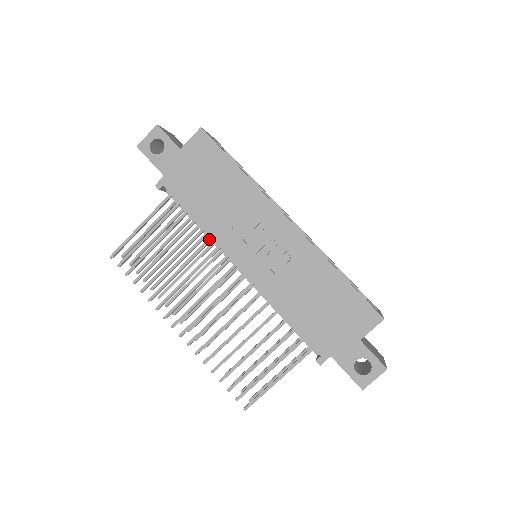
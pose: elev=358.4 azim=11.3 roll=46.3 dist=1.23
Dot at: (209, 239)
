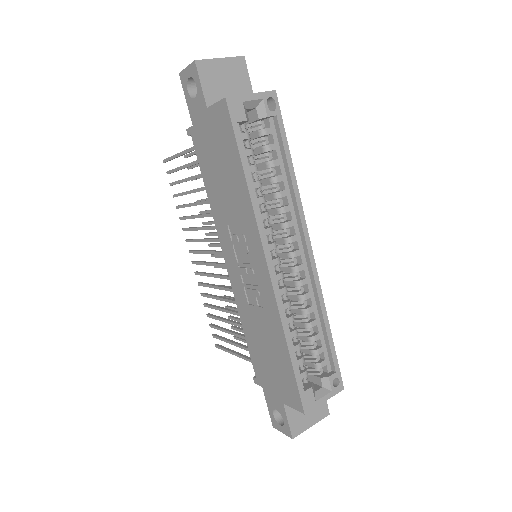
Dot at: occluded
